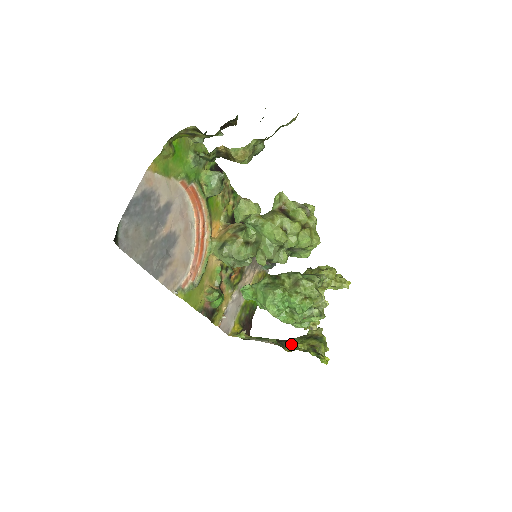
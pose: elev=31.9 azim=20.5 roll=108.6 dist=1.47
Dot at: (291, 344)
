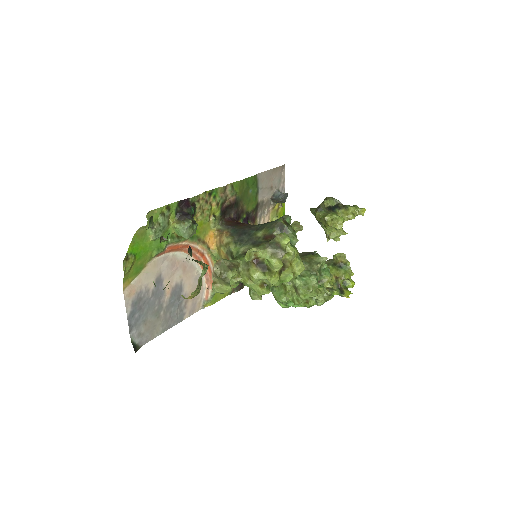
Dot at: occluded
